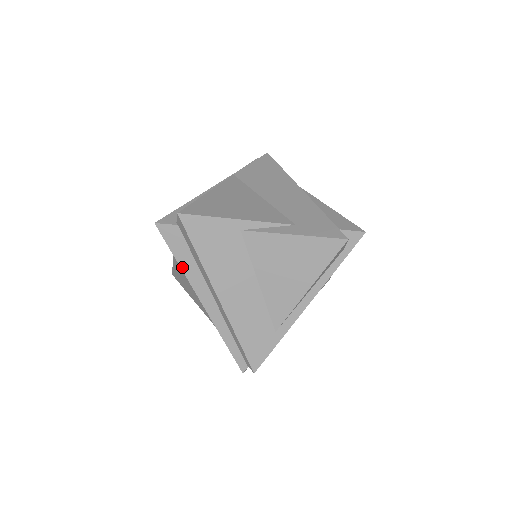
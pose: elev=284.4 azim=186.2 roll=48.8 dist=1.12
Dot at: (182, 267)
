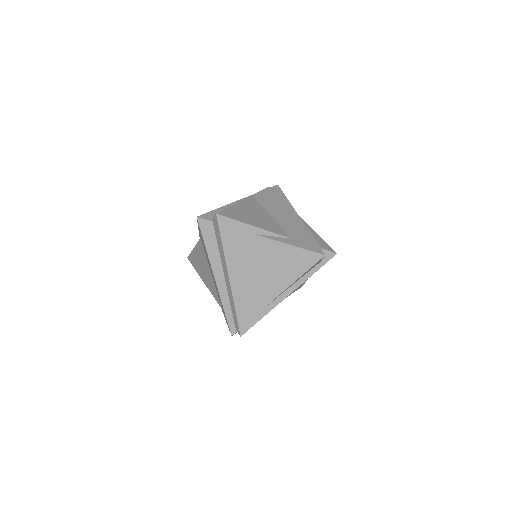
Dot at: (208, 251)
